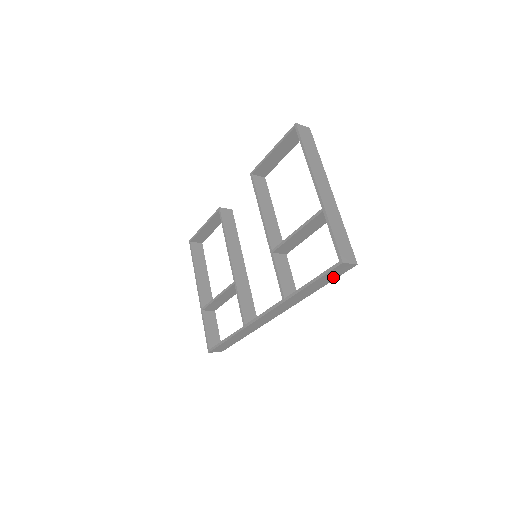
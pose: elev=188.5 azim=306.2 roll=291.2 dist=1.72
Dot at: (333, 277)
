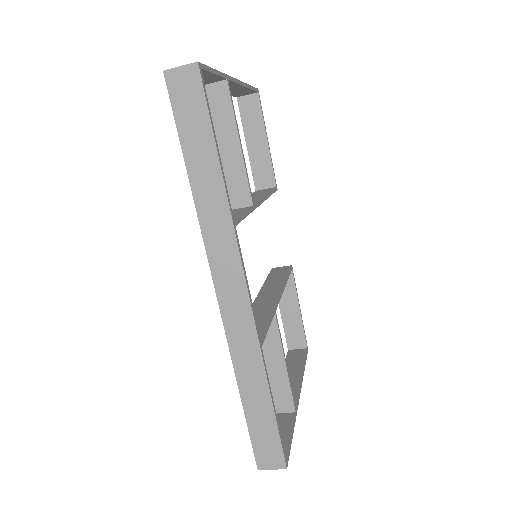
Dot at: (201, 119)
